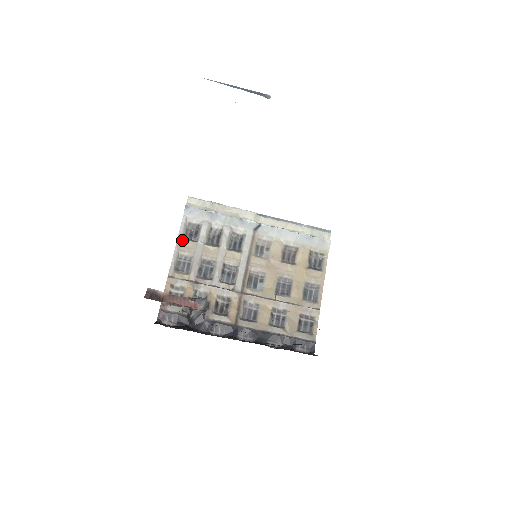
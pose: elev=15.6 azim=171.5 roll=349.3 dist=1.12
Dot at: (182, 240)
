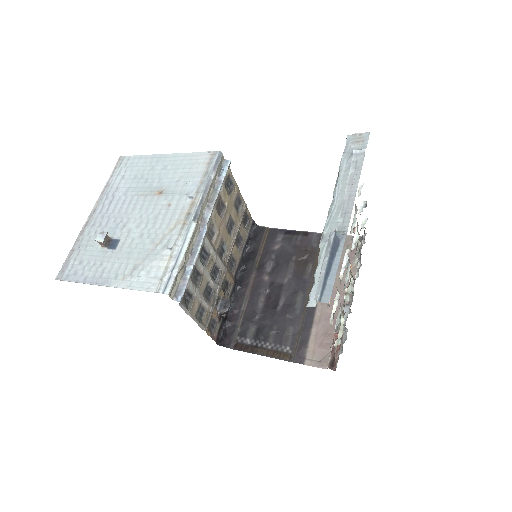
Dot at: (191, 311)
